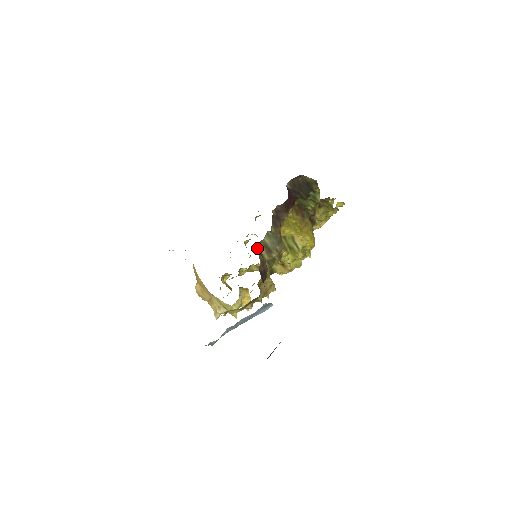
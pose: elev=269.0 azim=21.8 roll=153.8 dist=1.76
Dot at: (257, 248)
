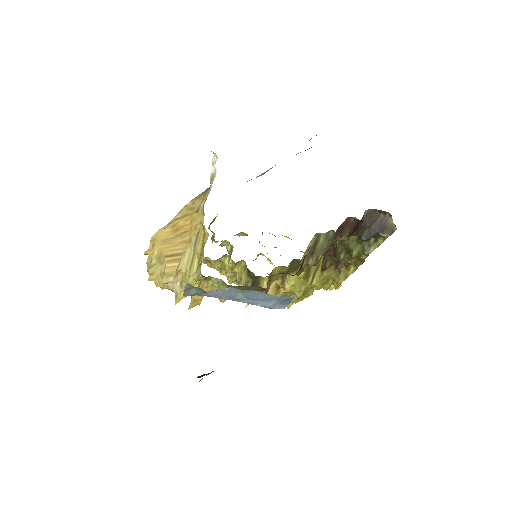
Dot at: (314, 235)
